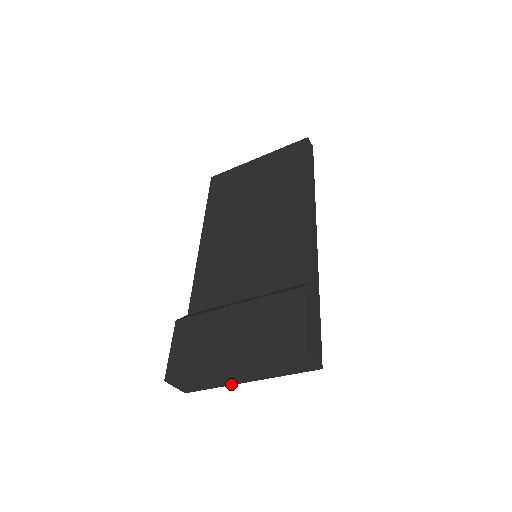
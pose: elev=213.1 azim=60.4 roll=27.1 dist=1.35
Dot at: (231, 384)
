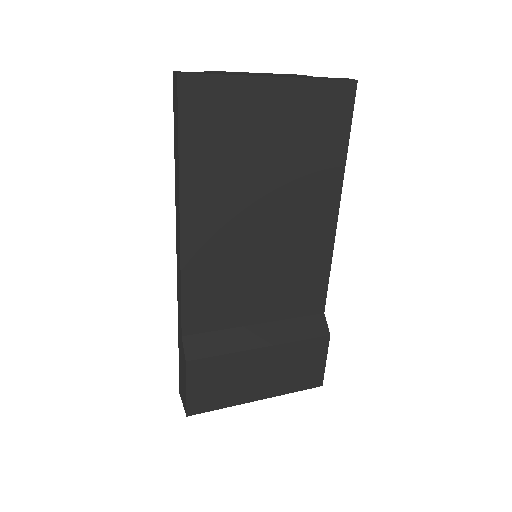
Dot at: occluded
